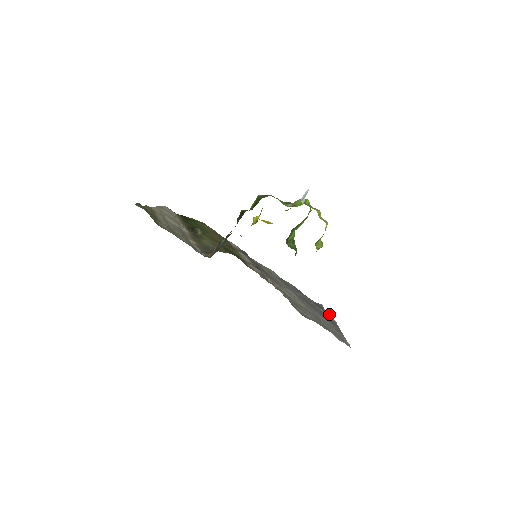
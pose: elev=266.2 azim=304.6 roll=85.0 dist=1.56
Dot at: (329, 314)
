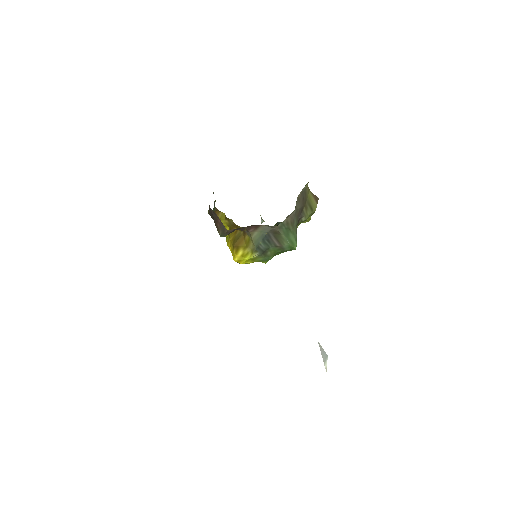
Dot at: occluded
